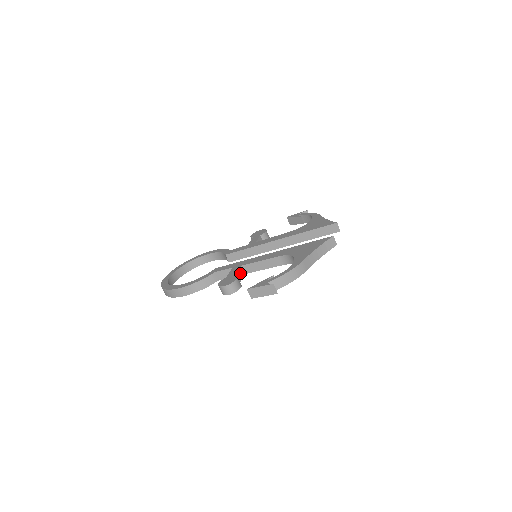
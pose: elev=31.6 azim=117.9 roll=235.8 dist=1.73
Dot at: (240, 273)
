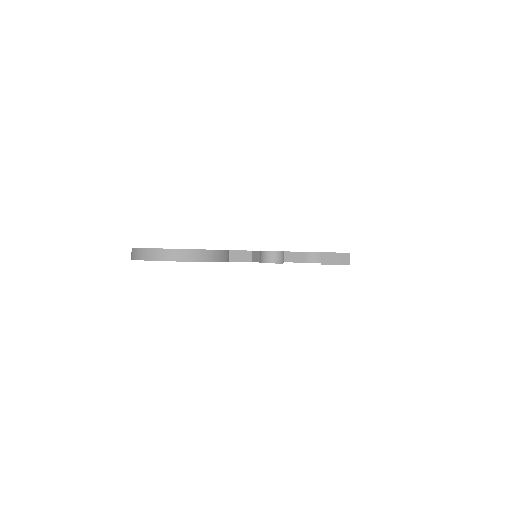
Dot at: occluded
